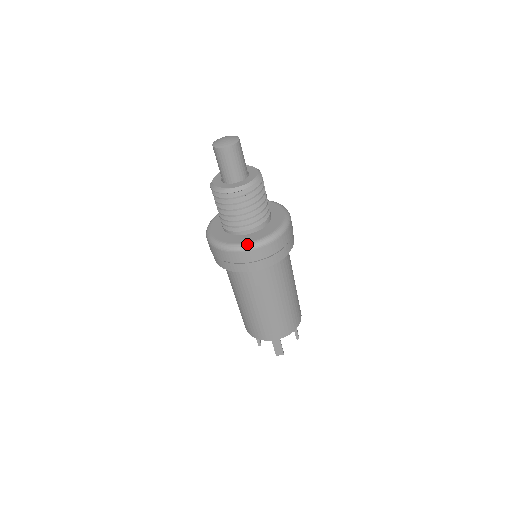
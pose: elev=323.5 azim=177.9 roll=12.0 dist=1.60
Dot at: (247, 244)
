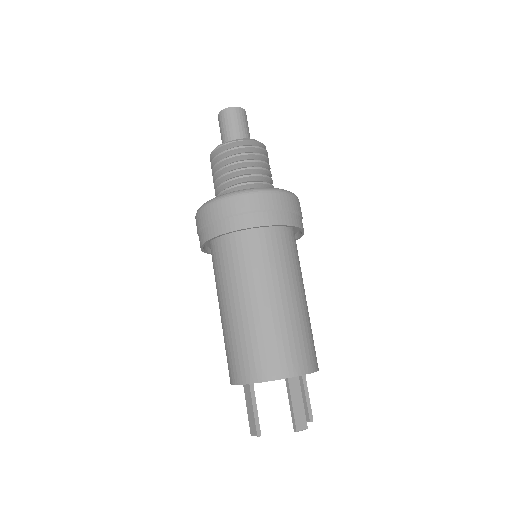
Dot at: occluded
